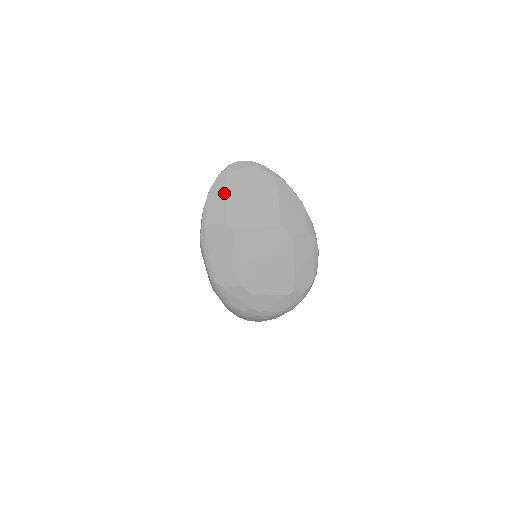
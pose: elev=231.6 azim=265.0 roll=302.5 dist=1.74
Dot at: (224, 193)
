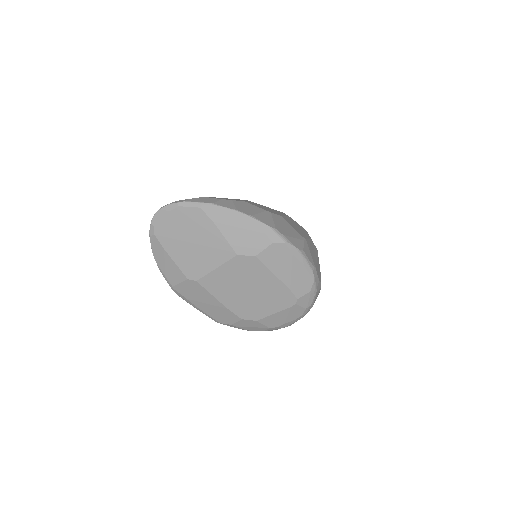
Dot at: (165, 252)
